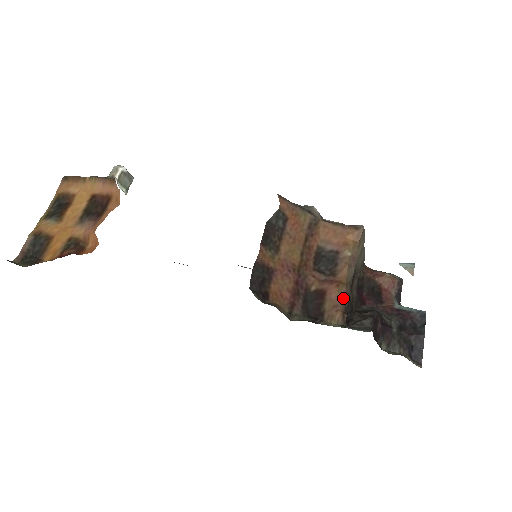
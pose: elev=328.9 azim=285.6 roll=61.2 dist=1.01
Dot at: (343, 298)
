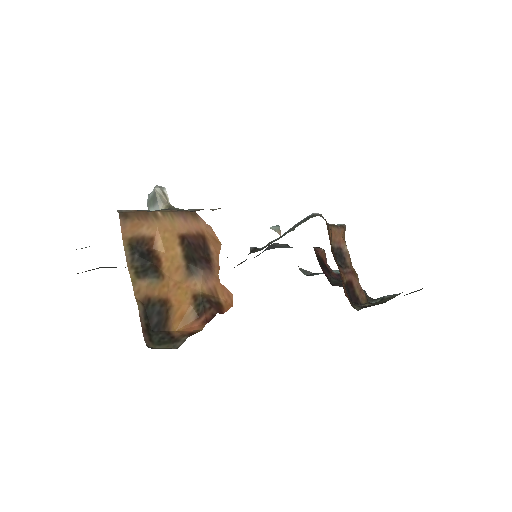
Dot at: (358, 283)
